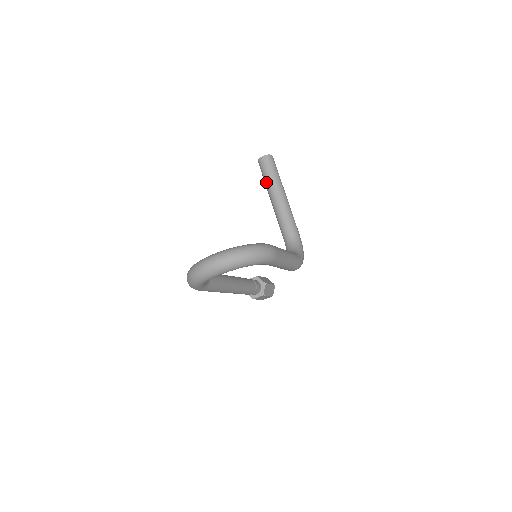
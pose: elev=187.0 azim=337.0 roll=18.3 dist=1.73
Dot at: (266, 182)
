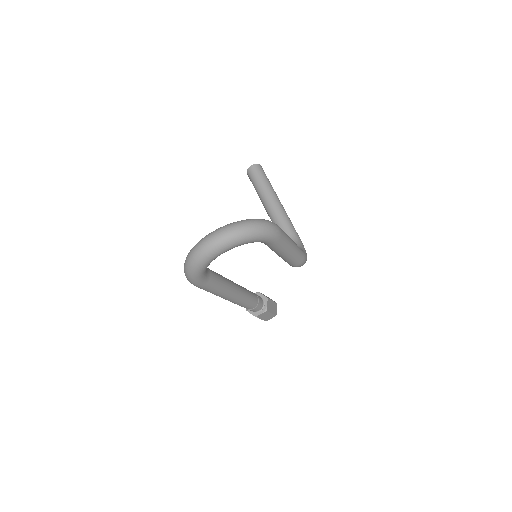
Dot at: (257, 189)
